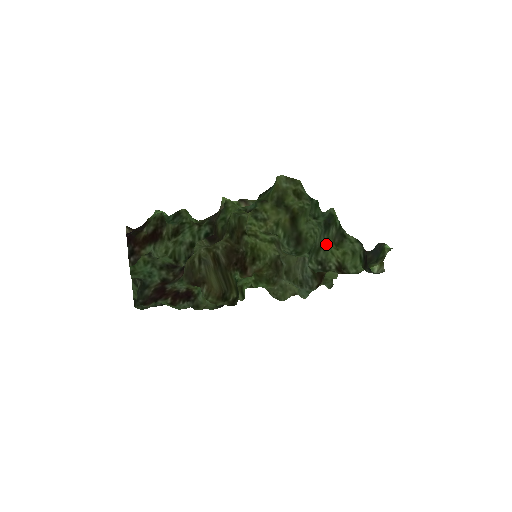
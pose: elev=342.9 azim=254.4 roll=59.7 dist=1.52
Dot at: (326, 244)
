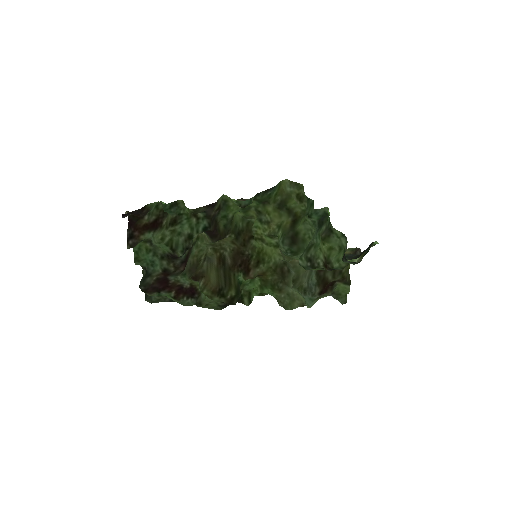
Dot at: (317, 241)
